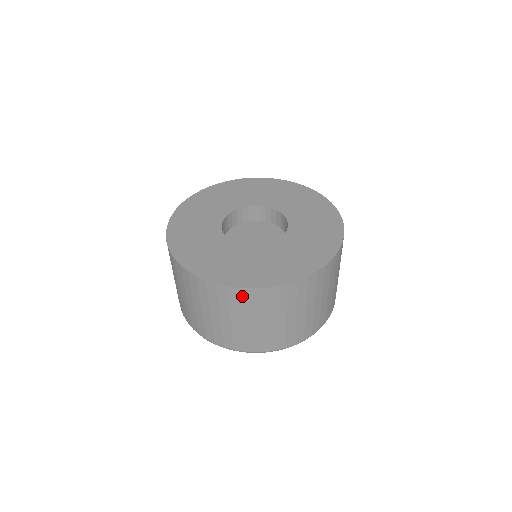
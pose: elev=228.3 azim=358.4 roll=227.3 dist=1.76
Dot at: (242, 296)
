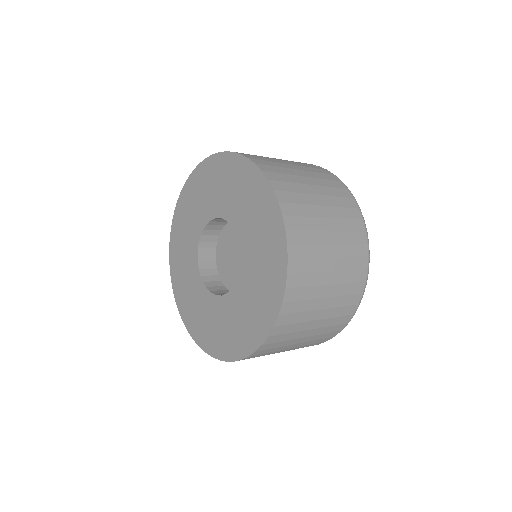
Dot at: occluded
